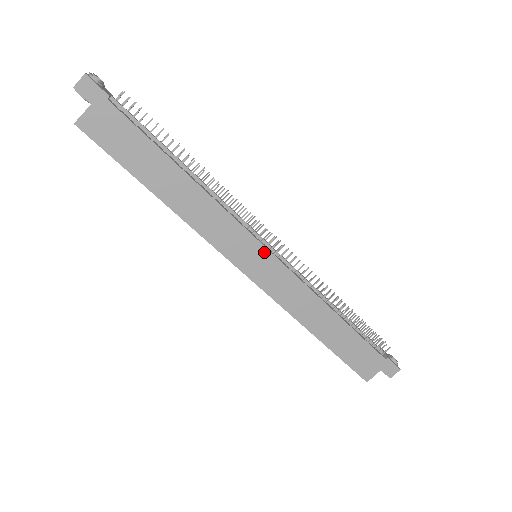
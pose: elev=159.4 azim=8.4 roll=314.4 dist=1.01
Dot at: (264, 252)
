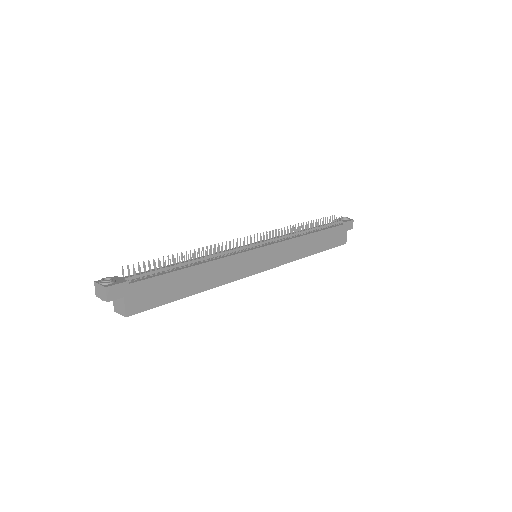
Dot at: (262, 250)
